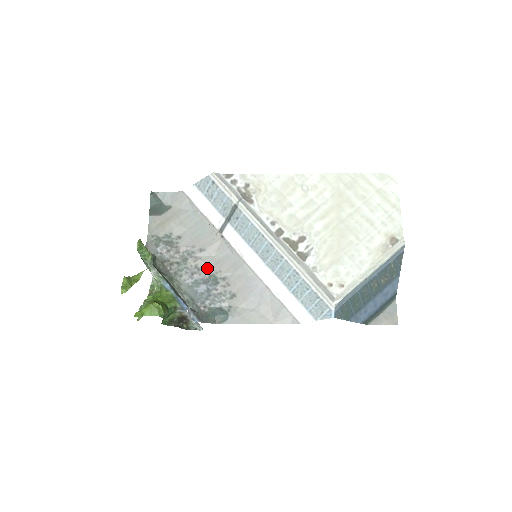
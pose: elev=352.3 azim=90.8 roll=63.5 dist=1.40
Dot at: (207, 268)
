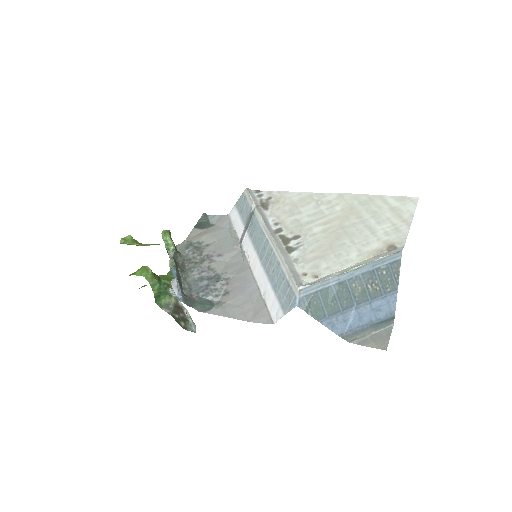
Dot at: (217, 269)
